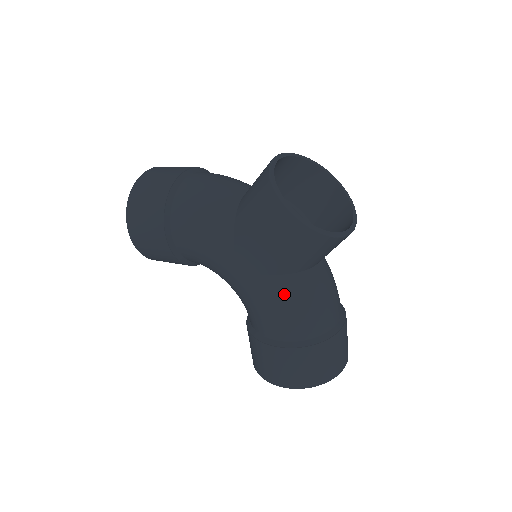
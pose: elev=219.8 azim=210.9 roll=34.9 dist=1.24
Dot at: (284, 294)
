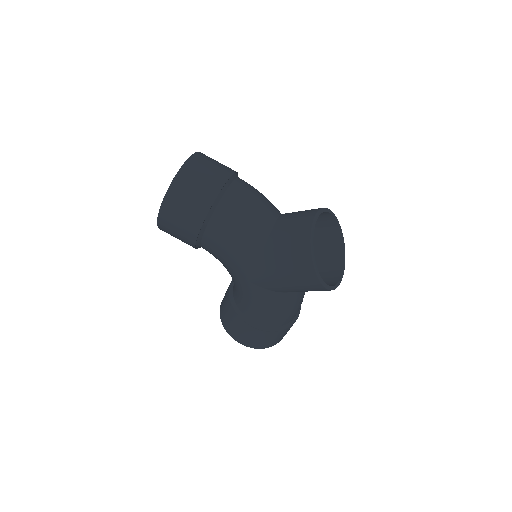
Dot at: (277, 303)
